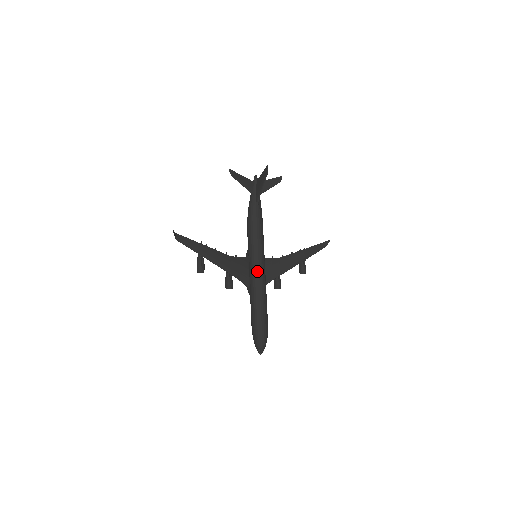
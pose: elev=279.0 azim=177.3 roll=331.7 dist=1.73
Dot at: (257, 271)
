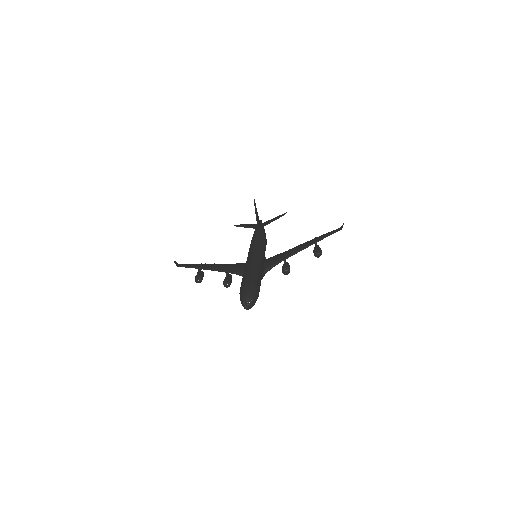
Dot at: (249, 257)
